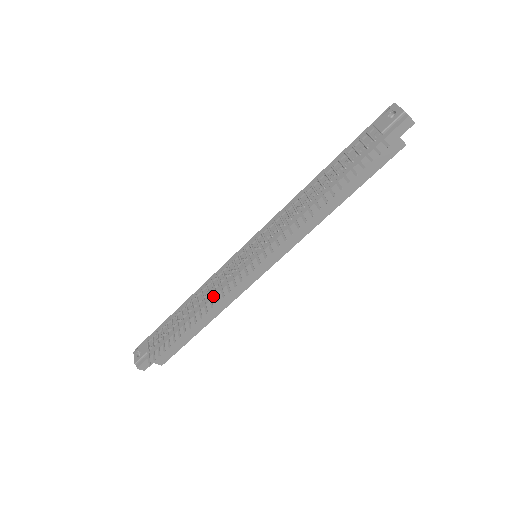
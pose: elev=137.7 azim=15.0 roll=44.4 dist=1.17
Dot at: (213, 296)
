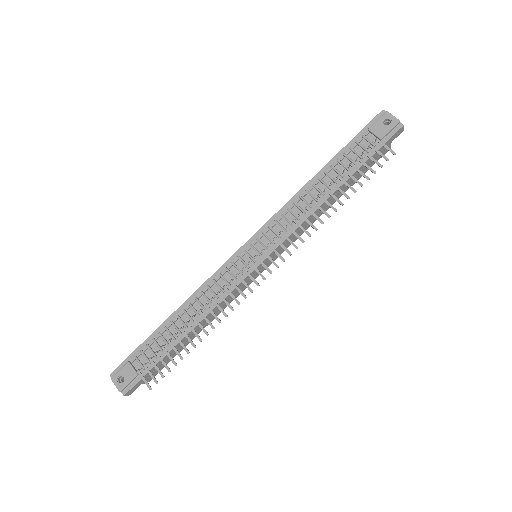
Dot at: (218, 303)
